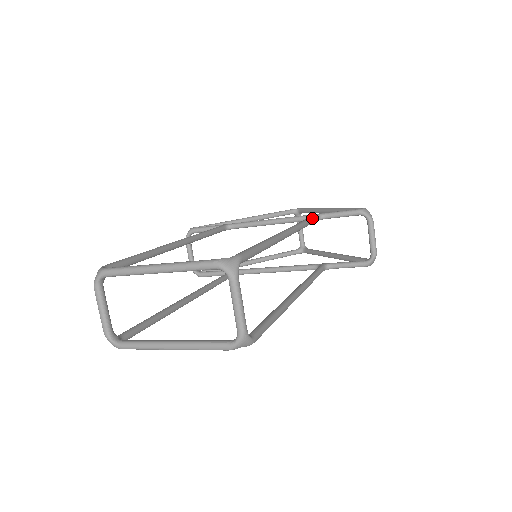
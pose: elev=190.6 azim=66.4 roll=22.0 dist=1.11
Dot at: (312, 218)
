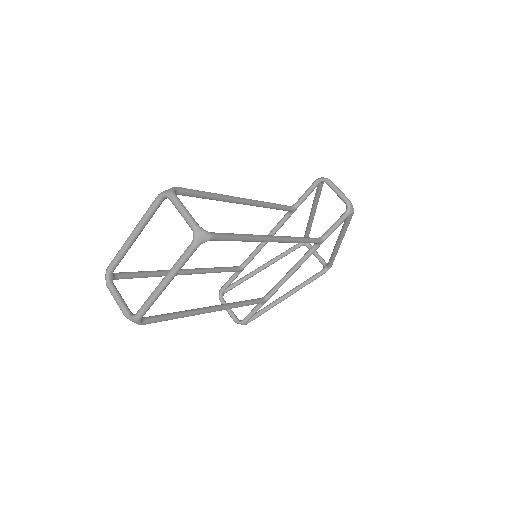
Dot at: (281, 205)
